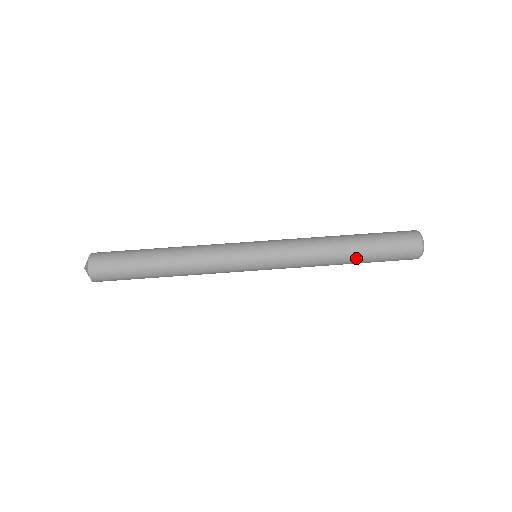
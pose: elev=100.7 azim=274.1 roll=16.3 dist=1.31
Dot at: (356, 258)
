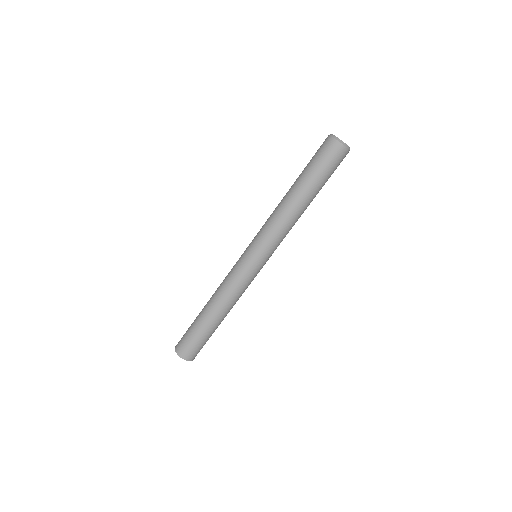
Dot at: (307, 193)
